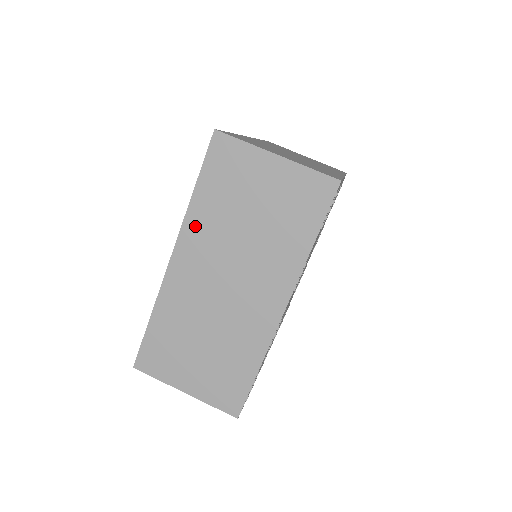
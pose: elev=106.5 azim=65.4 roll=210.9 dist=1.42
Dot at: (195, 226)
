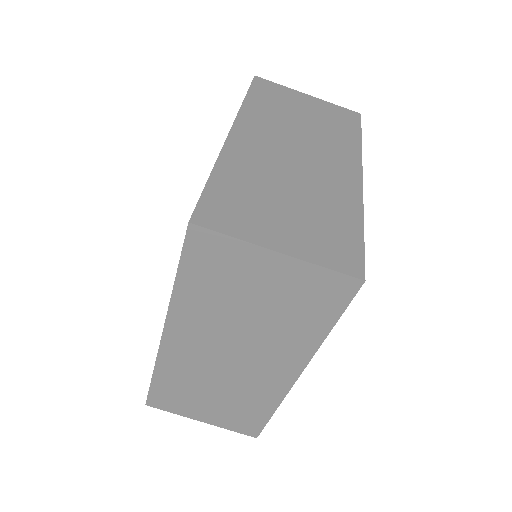
Dot at: (184, 312)
